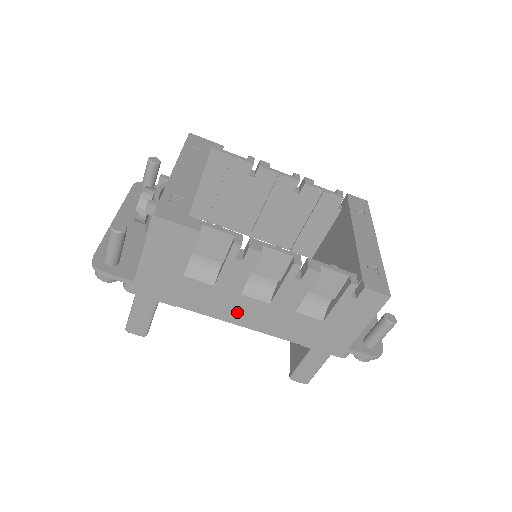
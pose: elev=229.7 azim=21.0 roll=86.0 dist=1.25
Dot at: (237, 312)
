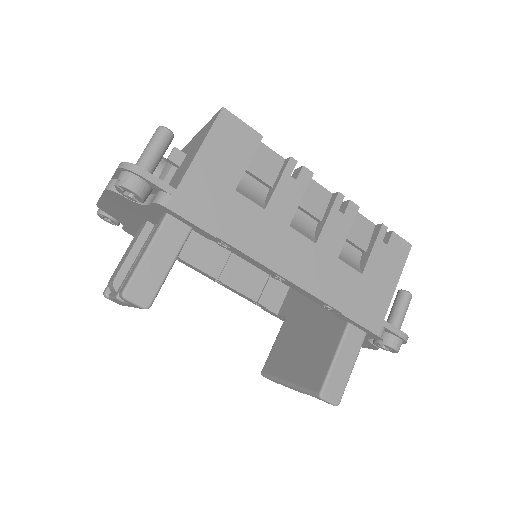
Dot at: (282, 253)
